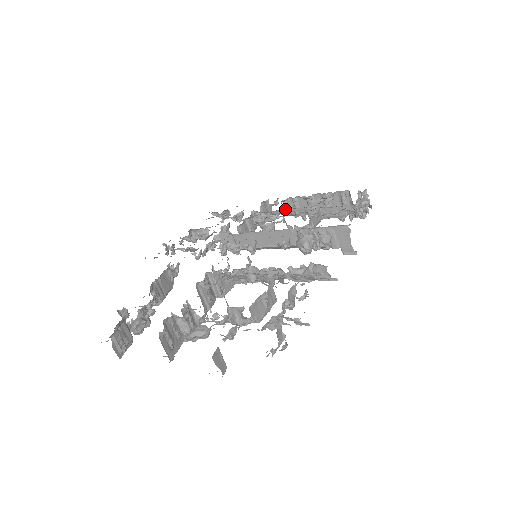
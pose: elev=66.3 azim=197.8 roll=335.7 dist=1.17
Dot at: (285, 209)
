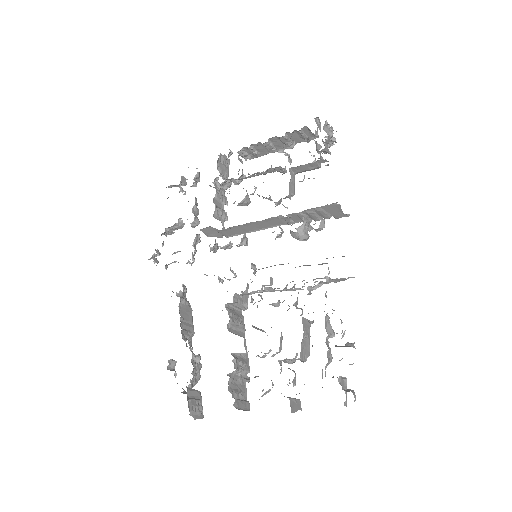
Dot at: occluded
